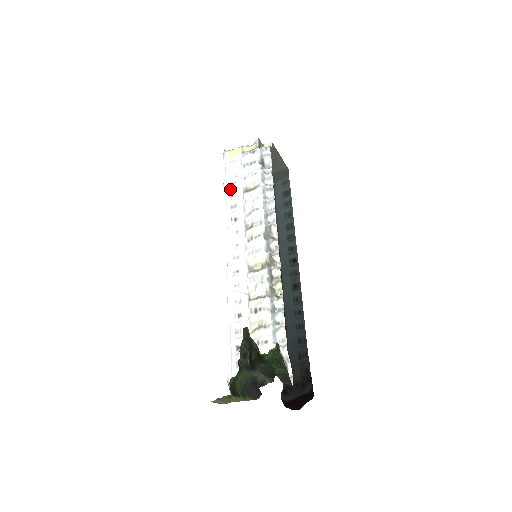
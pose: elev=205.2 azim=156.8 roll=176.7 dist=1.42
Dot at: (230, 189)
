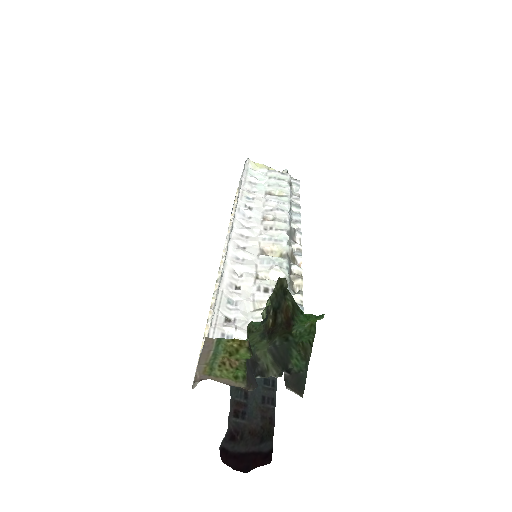
Dot at: (249, 185)
